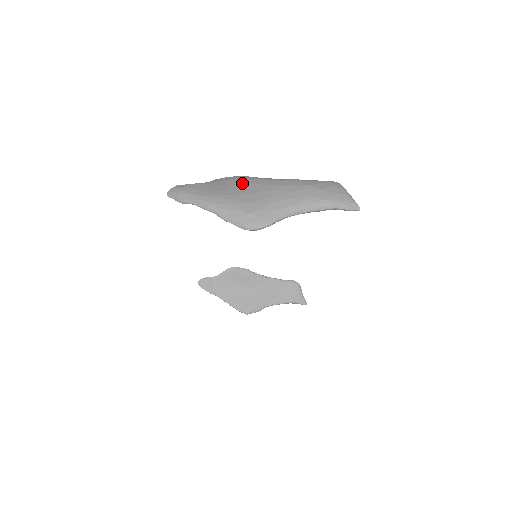
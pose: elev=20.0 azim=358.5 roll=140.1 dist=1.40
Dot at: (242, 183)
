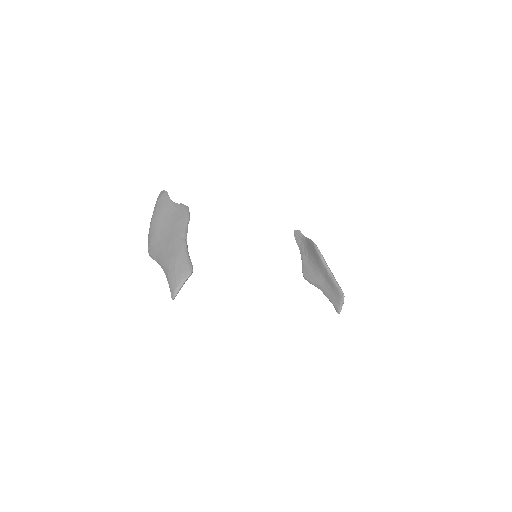
Dot at: (174, 221)
